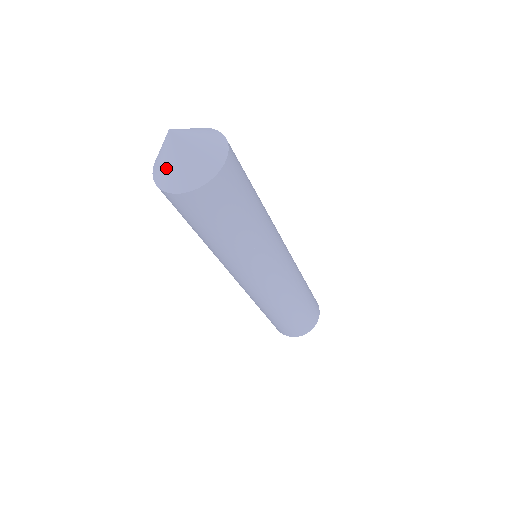
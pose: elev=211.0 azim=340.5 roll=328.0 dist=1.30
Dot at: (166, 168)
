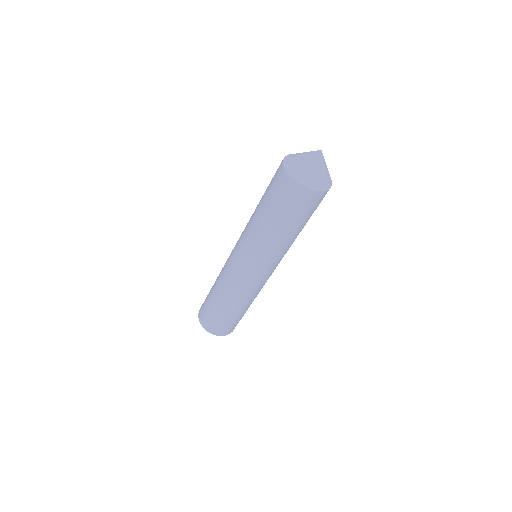
Dot at: (321, 175)
